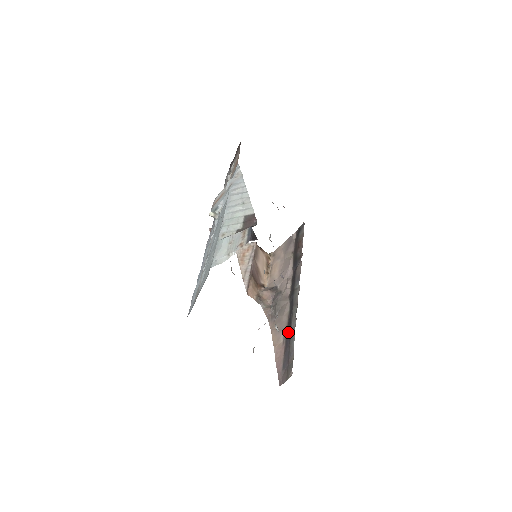
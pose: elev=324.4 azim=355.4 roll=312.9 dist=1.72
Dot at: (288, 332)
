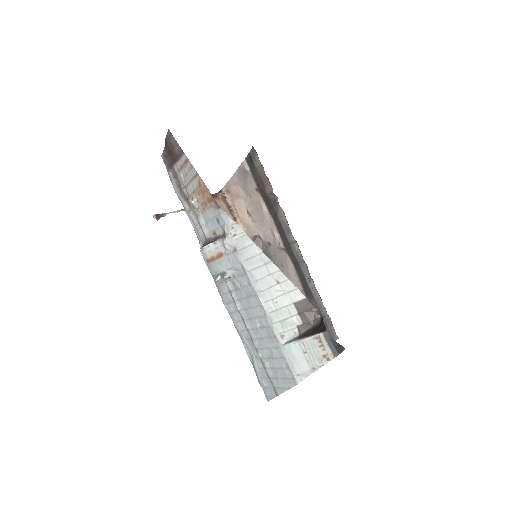
Dot at: (308, 293)
